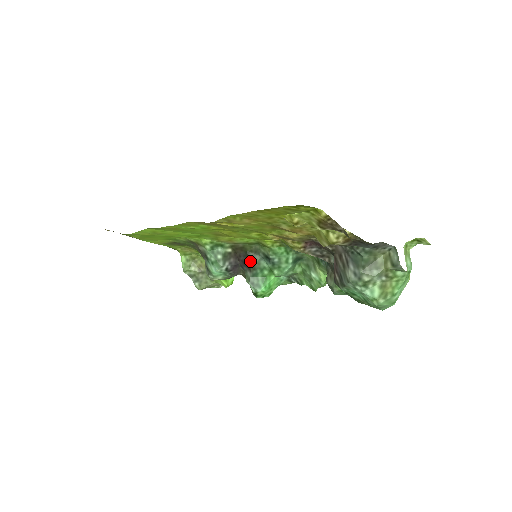
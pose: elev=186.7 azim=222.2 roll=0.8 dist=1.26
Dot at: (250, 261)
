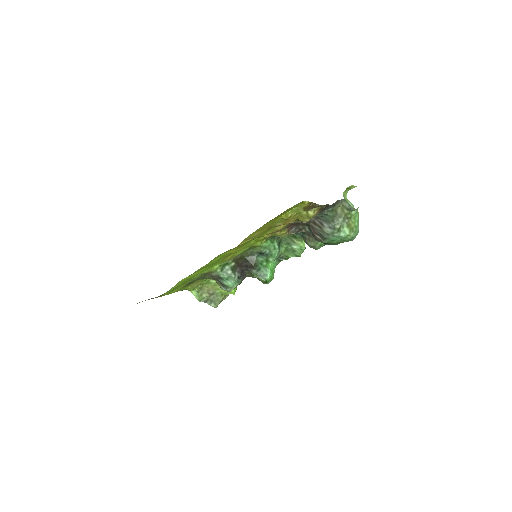
Dot at: (251, 263)
